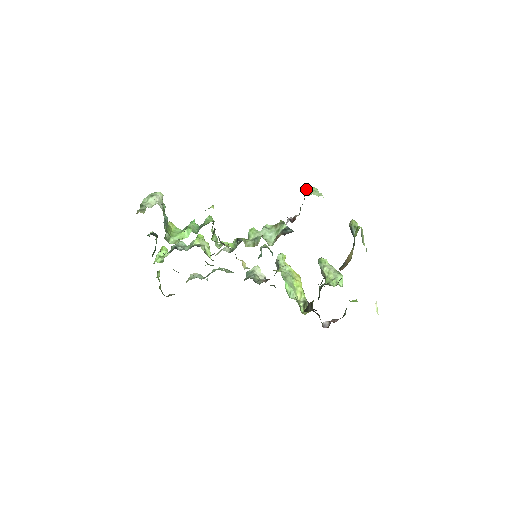
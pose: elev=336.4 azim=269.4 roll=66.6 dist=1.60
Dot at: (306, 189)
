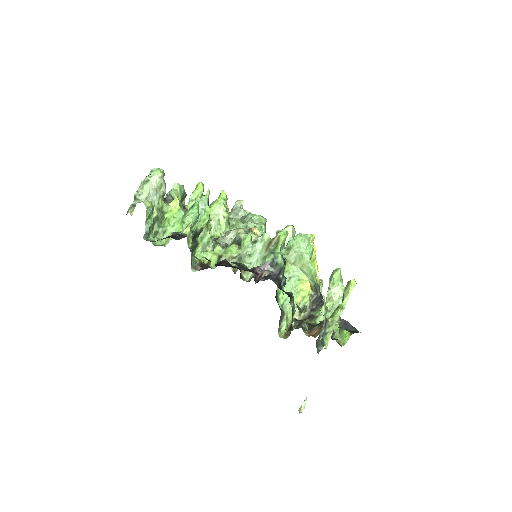
Dot at: (291, 237)
